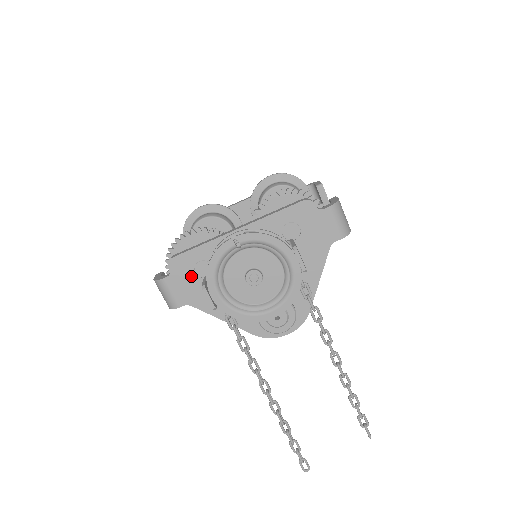
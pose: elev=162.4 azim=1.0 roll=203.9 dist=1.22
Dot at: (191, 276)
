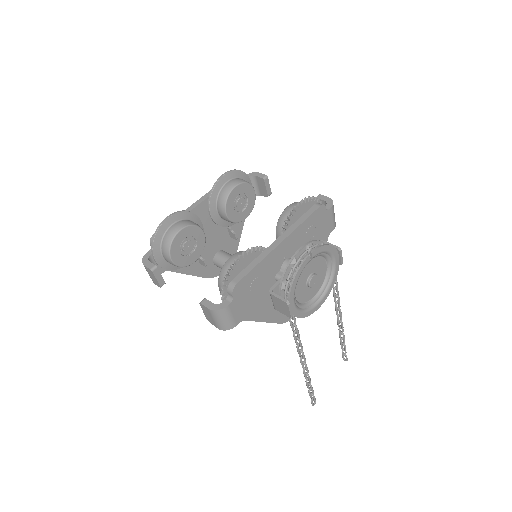
Dot at: (247, 295)
